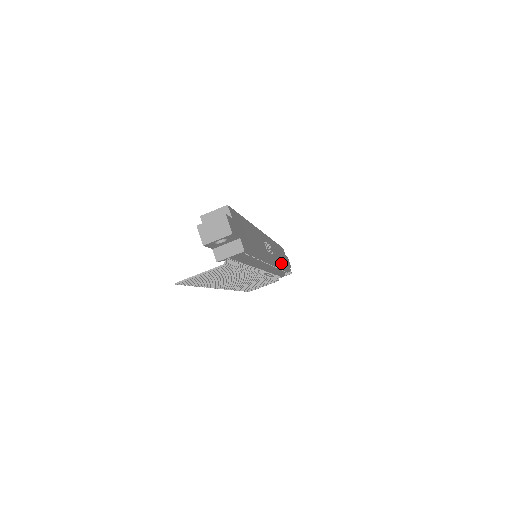
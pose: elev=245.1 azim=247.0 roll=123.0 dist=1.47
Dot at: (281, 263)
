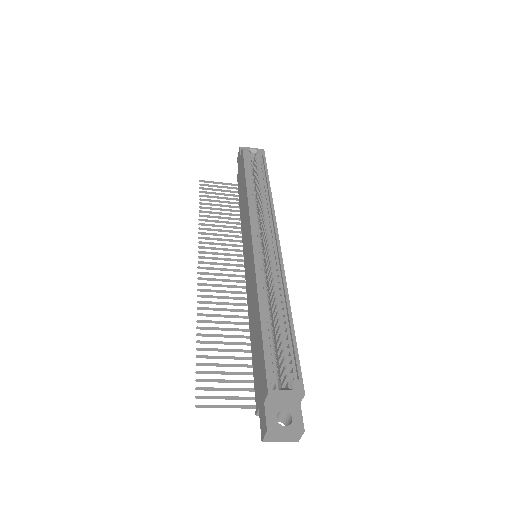
Dot at: occluded
